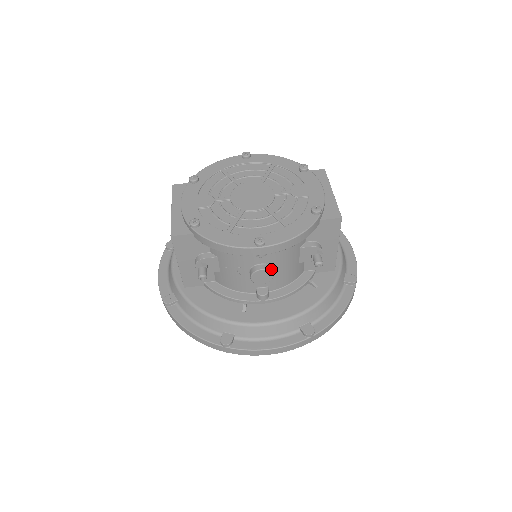
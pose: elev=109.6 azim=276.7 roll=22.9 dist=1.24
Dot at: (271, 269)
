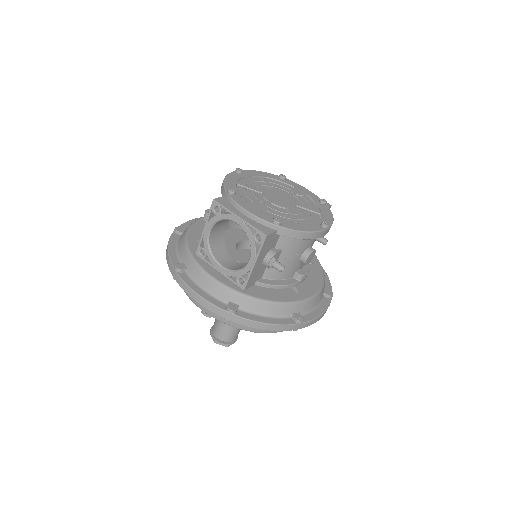
Dot at: occluded
